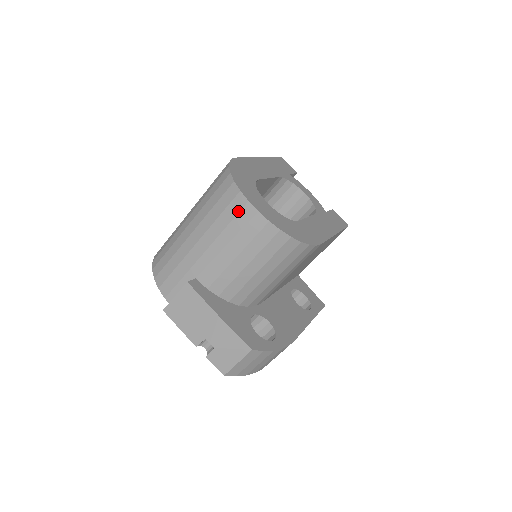
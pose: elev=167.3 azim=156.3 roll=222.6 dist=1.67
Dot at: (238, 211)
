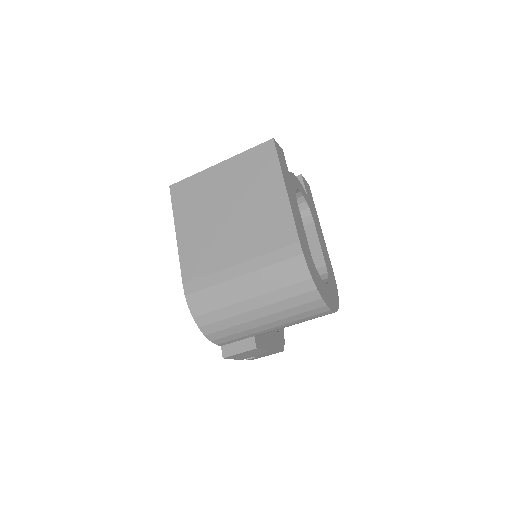
Dot at: (318, 314)
